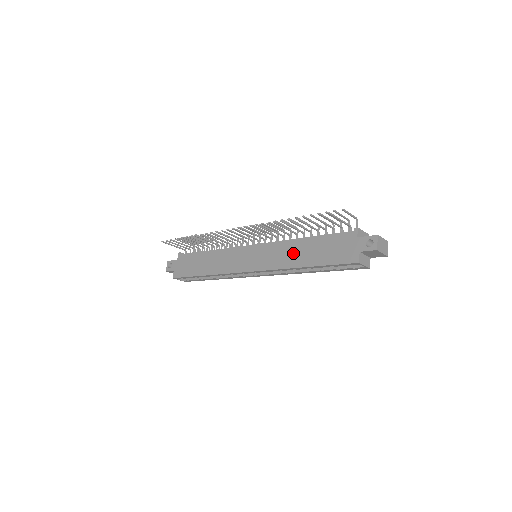
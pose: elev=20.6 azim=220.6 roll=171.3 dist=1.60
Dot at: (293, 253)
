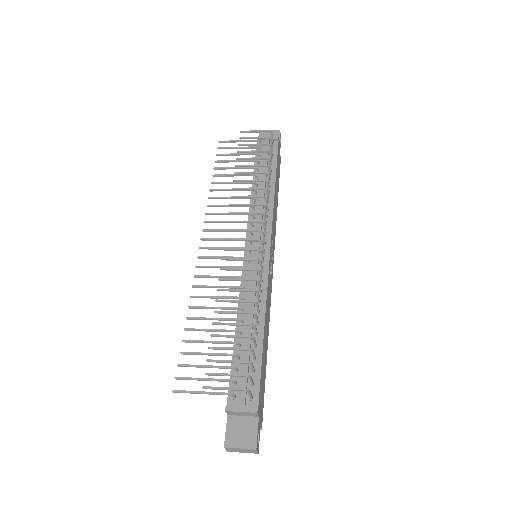
Dot at: occluded
